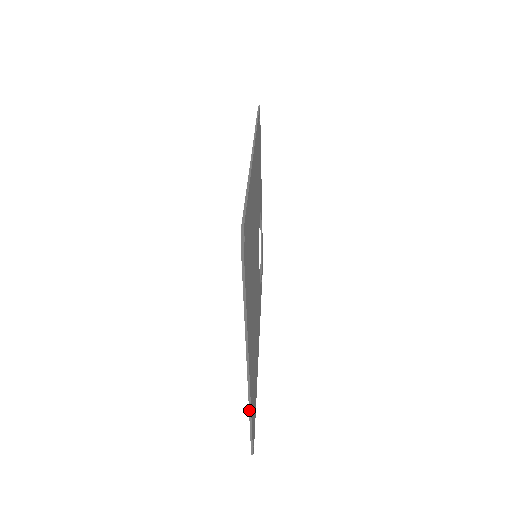
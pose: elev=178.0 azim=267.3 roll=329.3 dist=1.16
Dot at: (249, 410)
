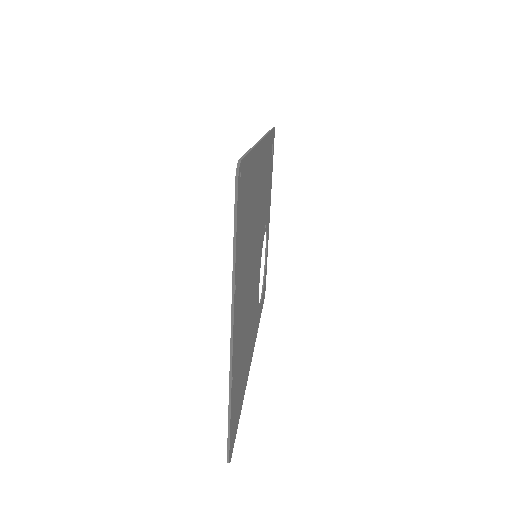
Dot at: (229, 396)
